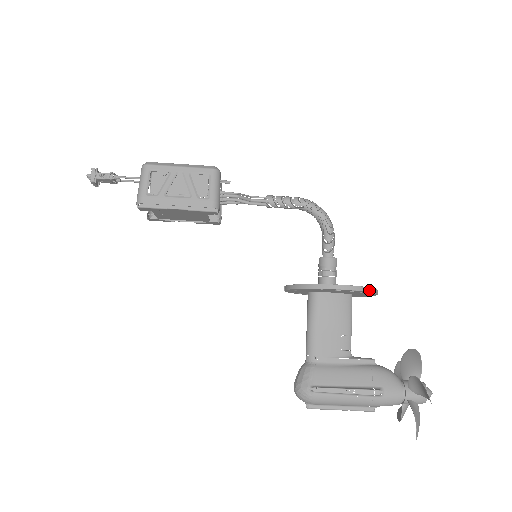
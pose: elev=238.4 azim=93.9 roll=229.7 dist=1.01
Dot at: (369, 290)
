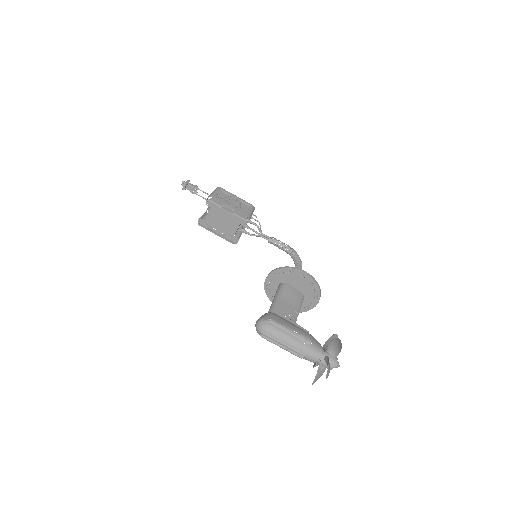
Dot at: (318, 285)
